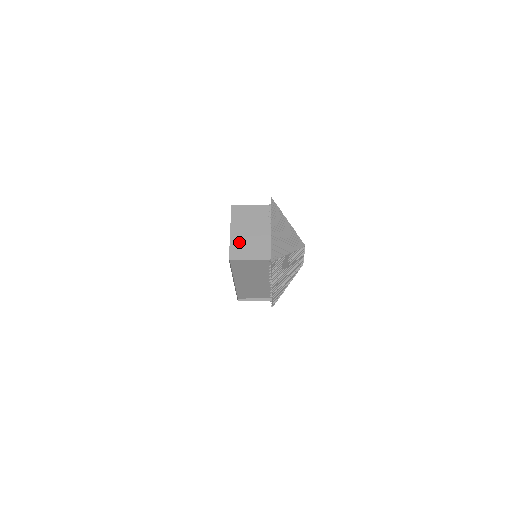
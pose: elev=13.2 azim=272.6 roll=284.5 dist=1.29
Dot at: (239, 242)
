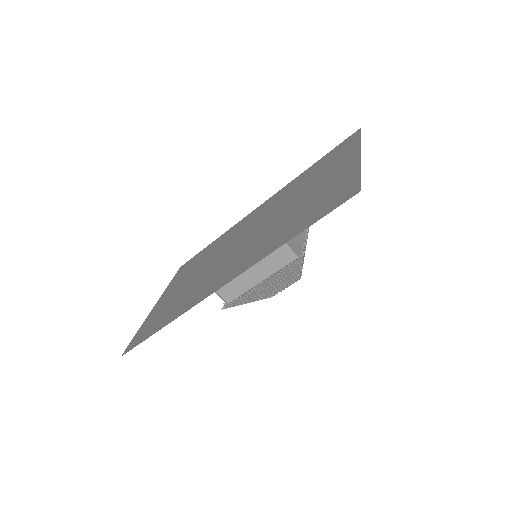
Dot at: occluded
